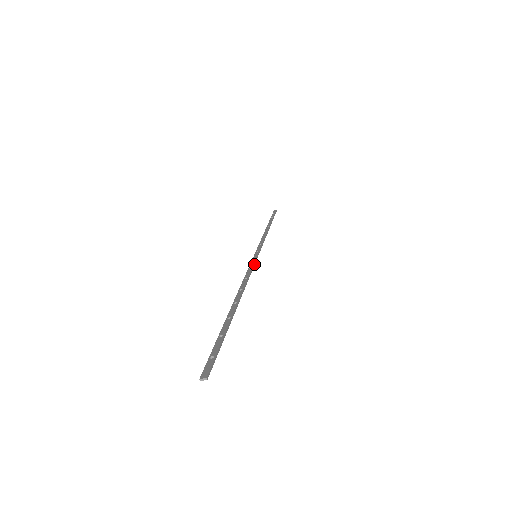
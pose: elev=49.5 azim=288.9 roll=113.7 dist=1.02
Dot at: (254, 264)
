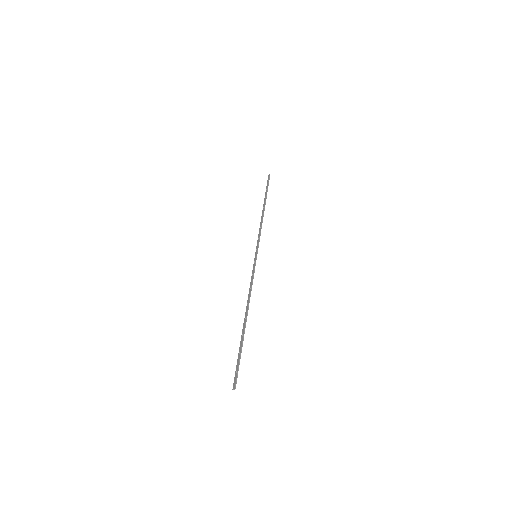
Dot at: (254, 268)
